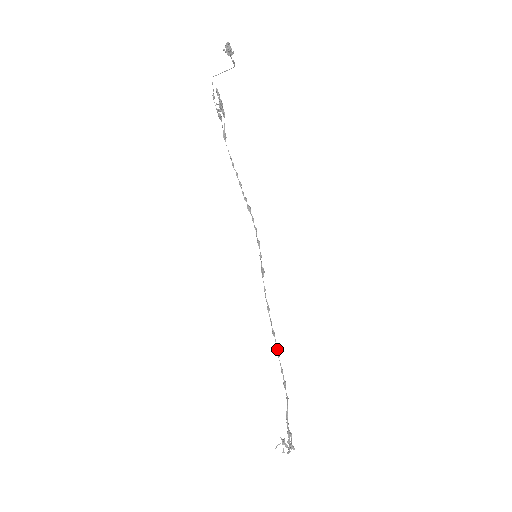
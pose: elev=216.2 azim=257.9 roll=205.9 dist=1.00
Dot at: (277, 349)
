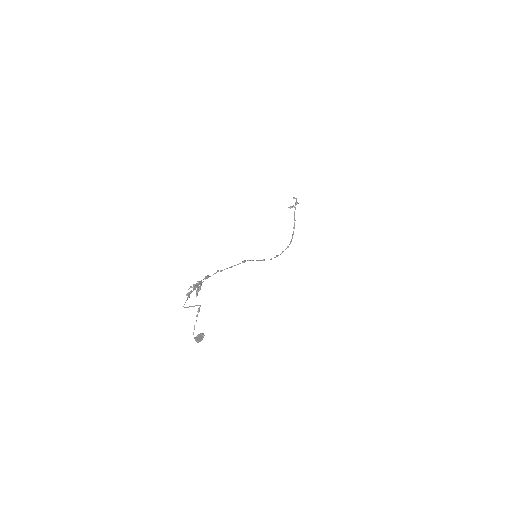
Dot at: occluded
